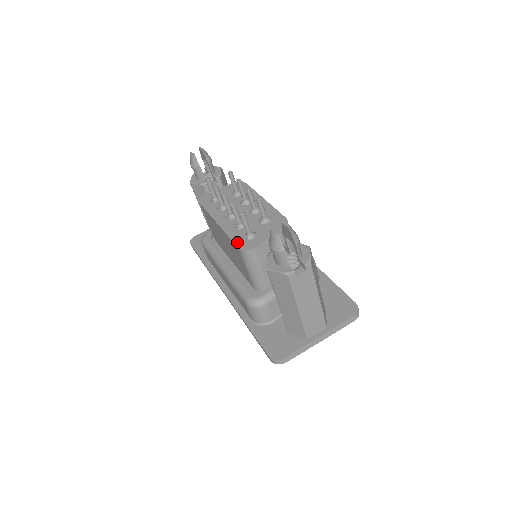
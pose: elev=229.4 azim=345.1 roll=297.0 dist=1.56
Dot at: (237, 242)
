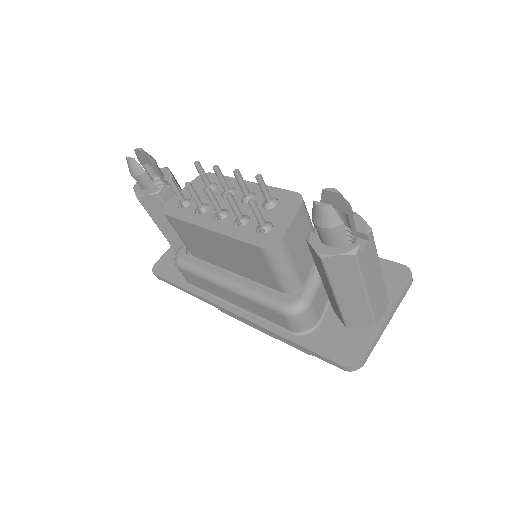
Dot at: (253, 241)
